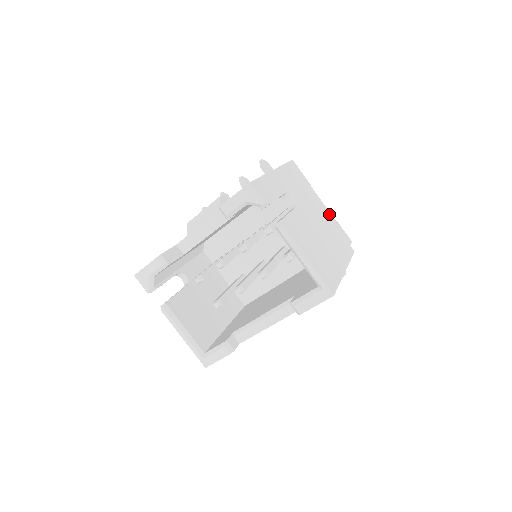
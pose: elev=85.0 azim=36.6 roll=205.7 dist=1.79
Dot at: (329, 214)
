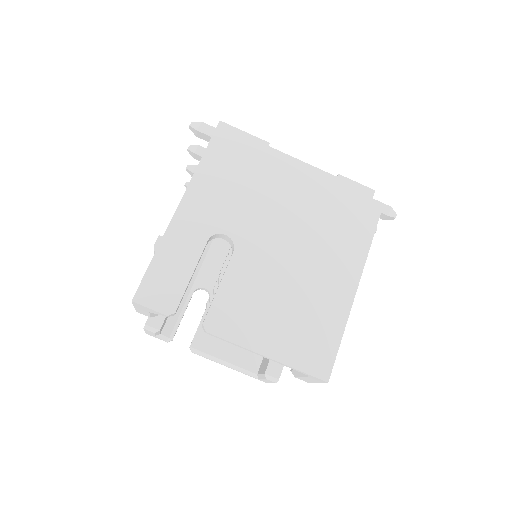
Dot at: (316, 175)
